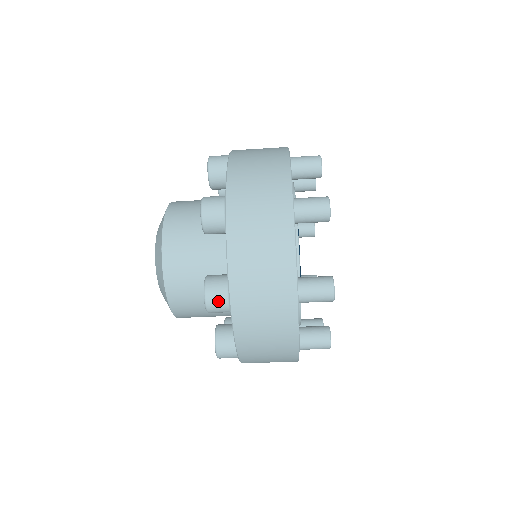
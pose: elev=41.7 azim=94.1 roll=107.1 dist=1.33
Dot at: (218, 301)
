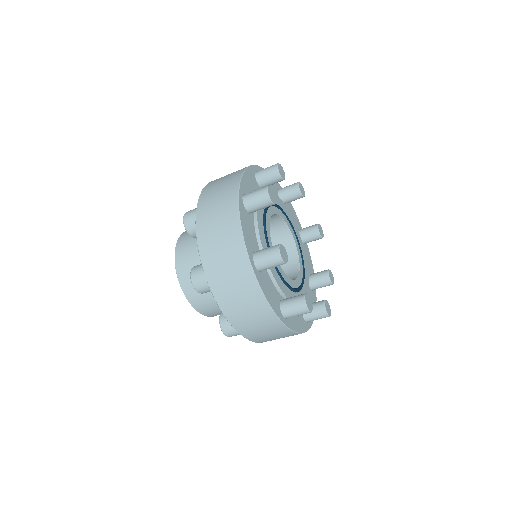
Dot at: (200, 280)
